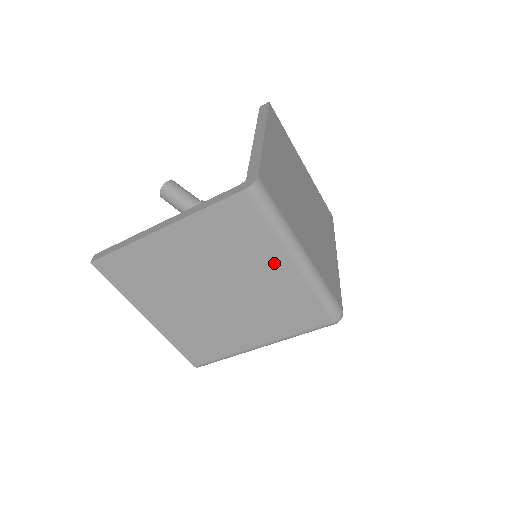
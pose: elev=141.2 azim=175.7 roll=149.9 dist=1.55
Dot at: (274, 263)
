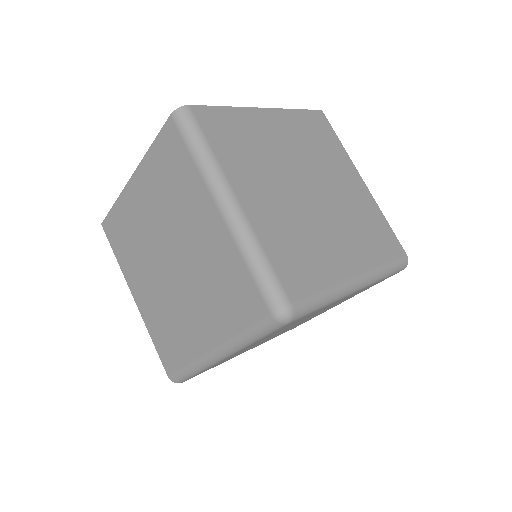
Dot at: (203, 212)
